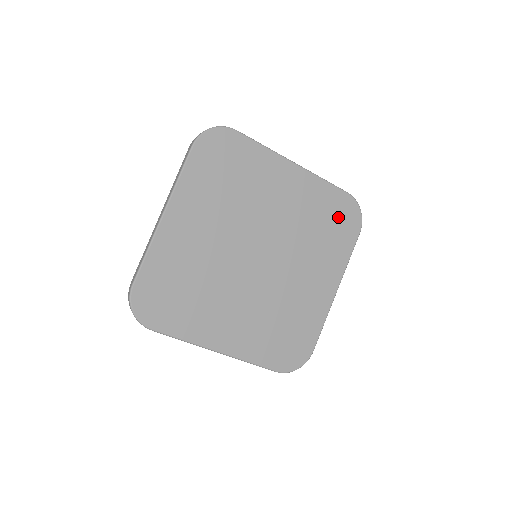
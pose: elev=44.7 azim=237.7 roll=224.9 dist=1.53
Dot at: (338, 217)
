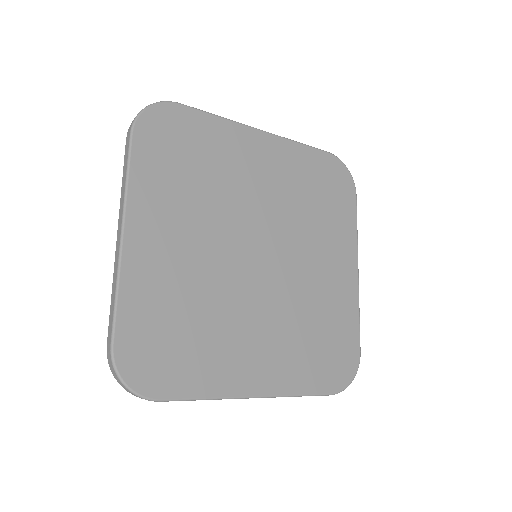
Dot at: (328, 182)
